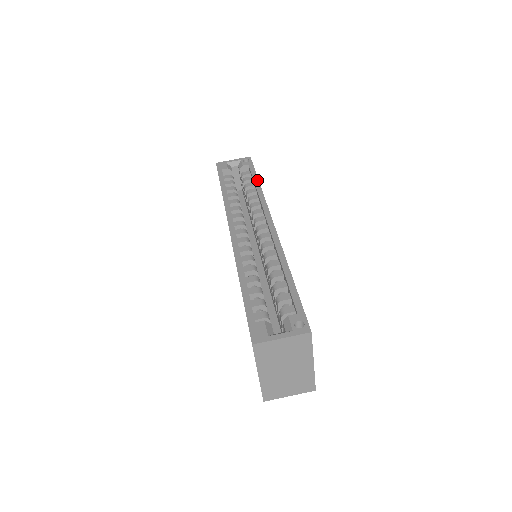
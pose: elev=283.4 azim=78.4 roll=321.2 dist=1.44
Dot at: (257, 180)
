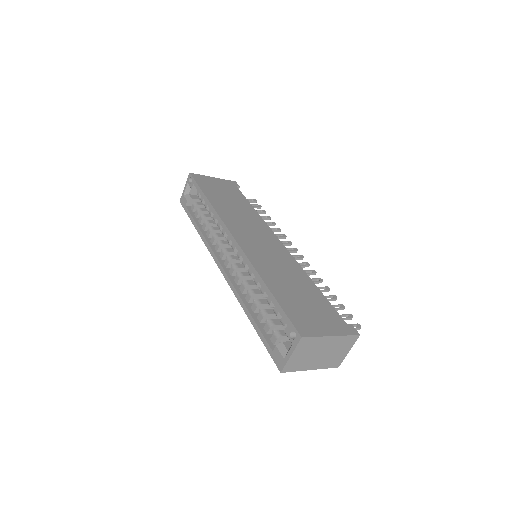
Dot at: (205, 198)
